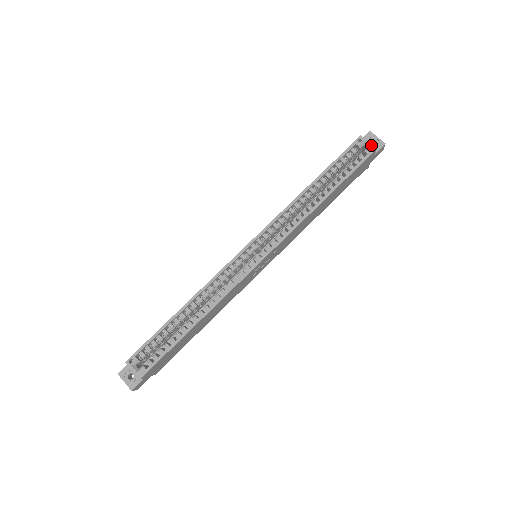
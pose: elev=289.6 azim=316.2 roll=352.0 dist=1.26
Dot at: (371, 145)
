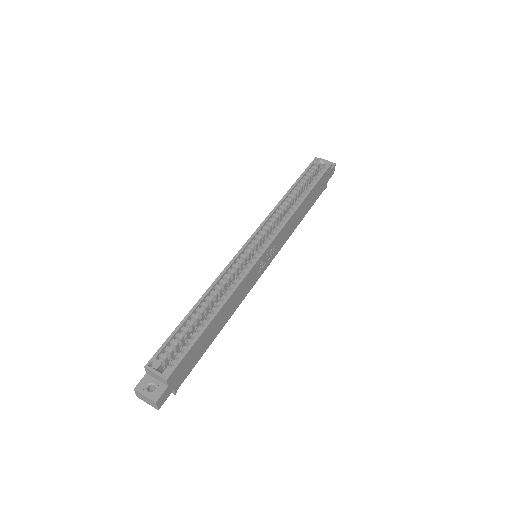
Dot at: (326, 161)
